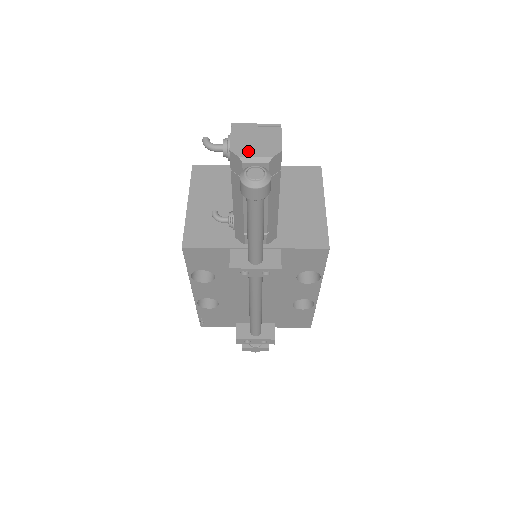
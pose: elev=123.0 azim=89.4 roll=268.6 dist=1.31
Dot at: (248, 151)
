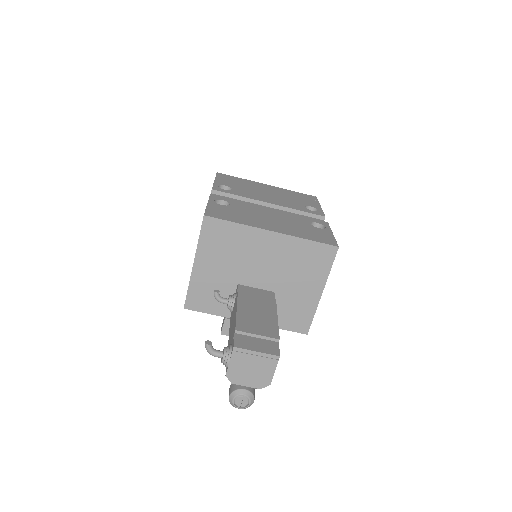
Dot at: (241, 380)
